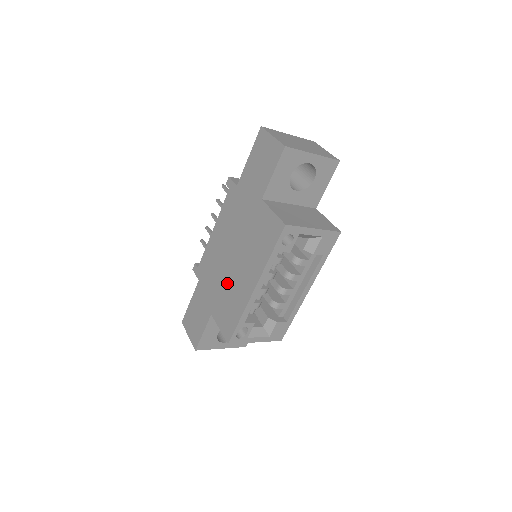
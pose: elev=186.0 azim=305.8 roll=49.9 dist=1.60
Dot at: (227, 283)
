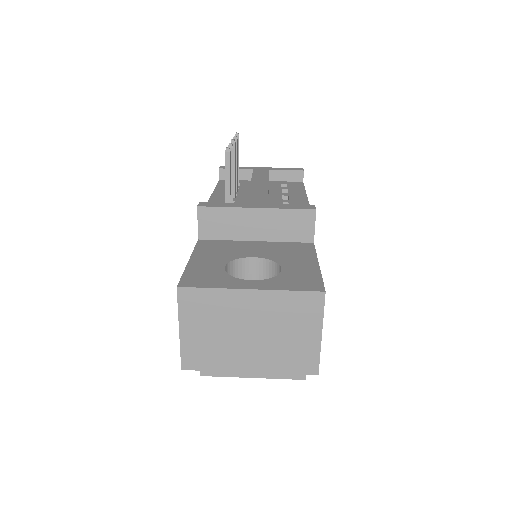
Dot at: occluded
